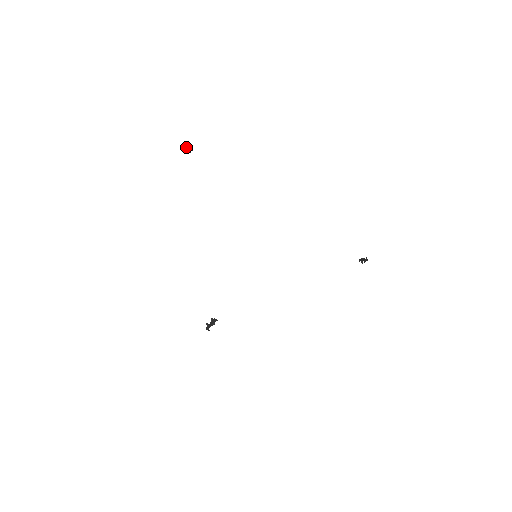
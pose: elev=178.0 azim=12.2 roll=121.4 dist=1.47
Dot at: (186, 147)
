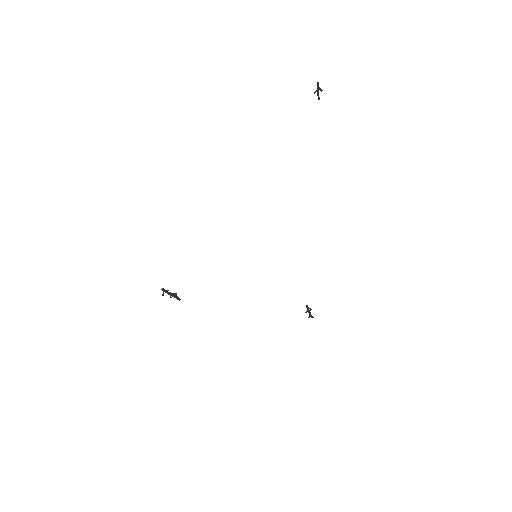
Dot at: (317, 83)
